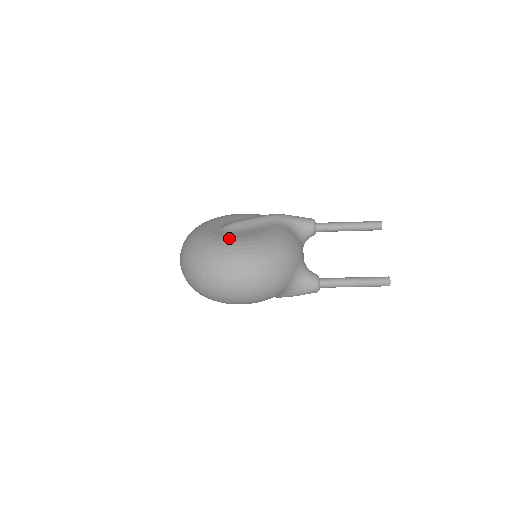
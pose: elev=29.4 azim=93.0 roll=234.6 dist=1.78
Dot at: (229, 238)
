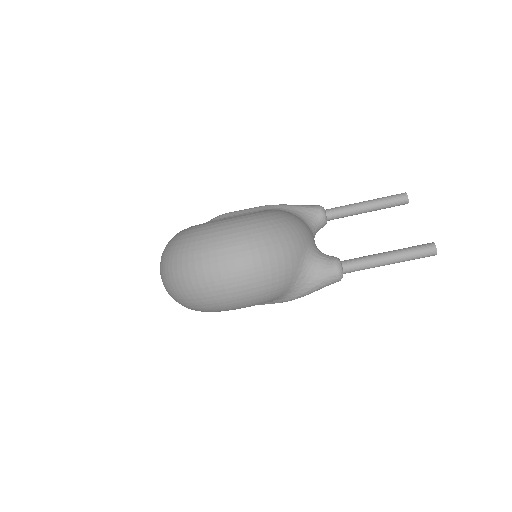
Dot at: (213, 221)
